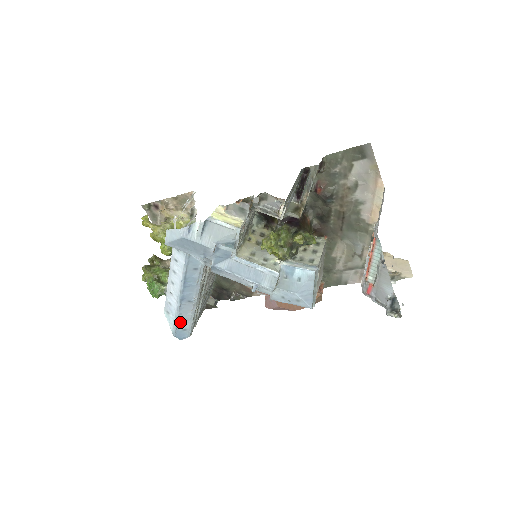
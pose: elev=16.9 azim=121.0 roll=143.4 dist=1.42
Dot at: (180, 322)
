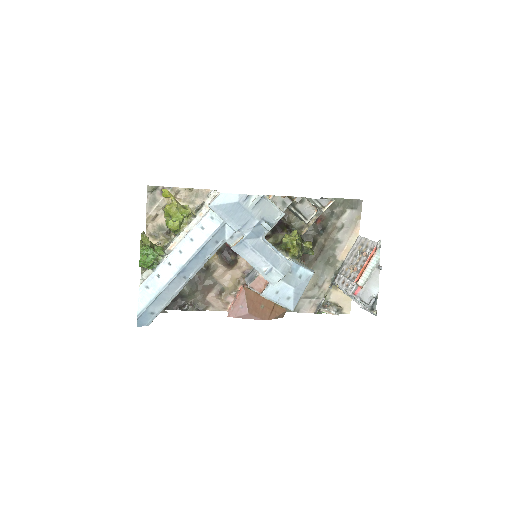
Dot at: (157, 301)
